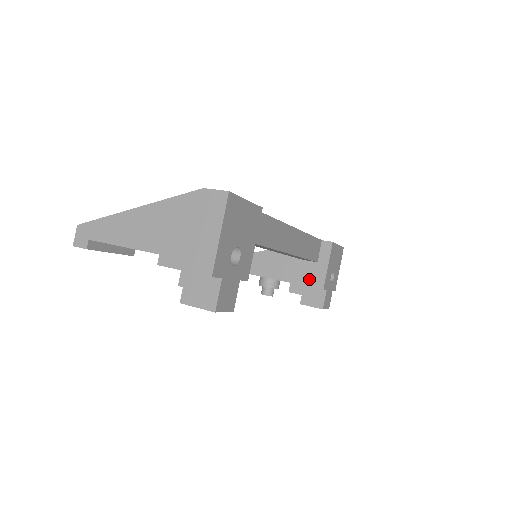
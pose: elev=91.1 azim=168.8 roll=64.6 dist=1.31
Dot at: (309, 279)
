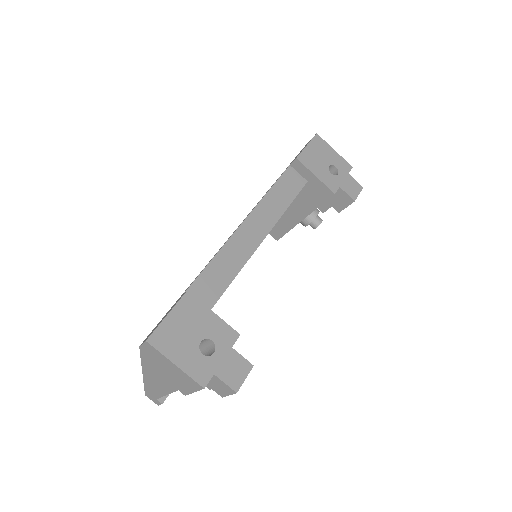
Dot at: (318, 197)
